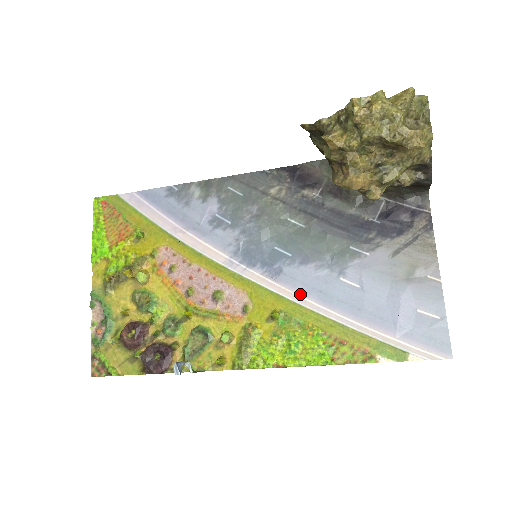
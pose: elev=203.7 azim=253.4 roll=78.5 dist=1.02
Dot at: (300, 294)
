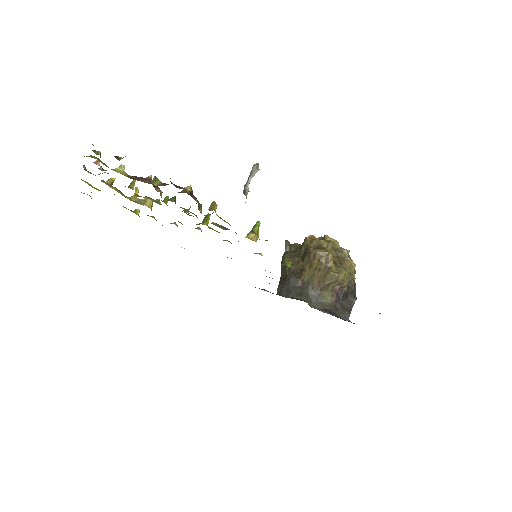
Dot at: occluded
